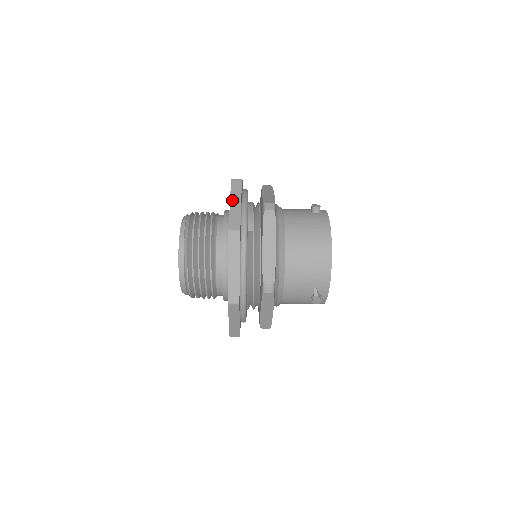
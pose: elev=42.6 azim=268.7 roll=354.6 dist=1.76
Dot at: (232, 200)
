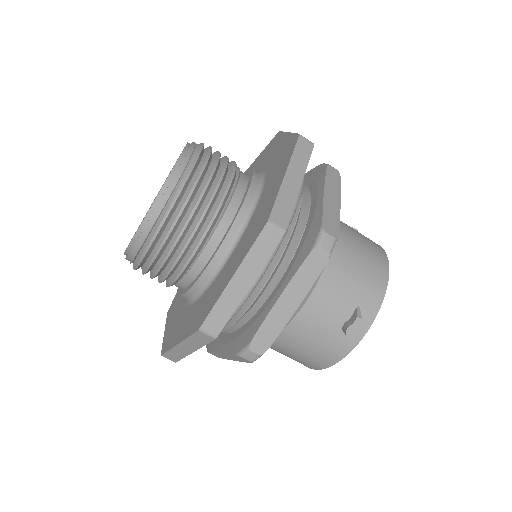
Dot at: occluded
